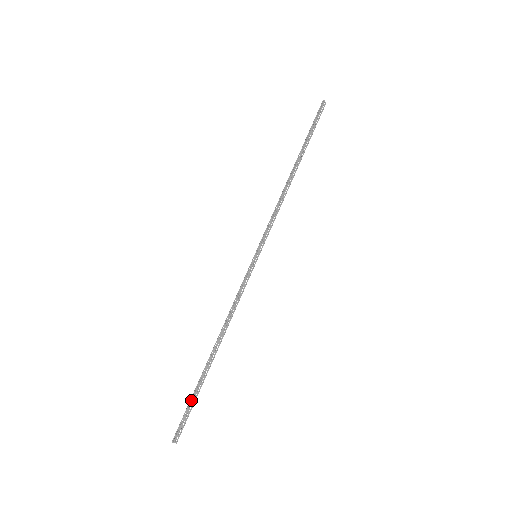
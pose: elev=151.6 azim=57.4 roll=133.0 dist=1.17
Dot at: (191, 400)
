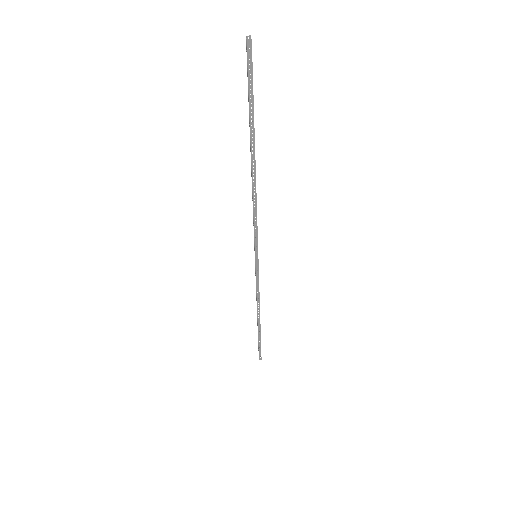
Dot at: (258, 342)
